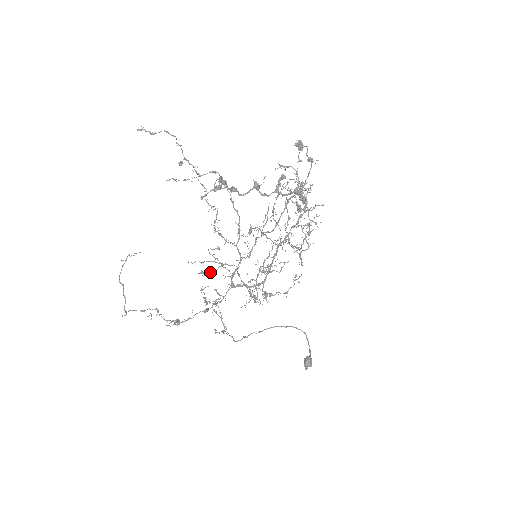
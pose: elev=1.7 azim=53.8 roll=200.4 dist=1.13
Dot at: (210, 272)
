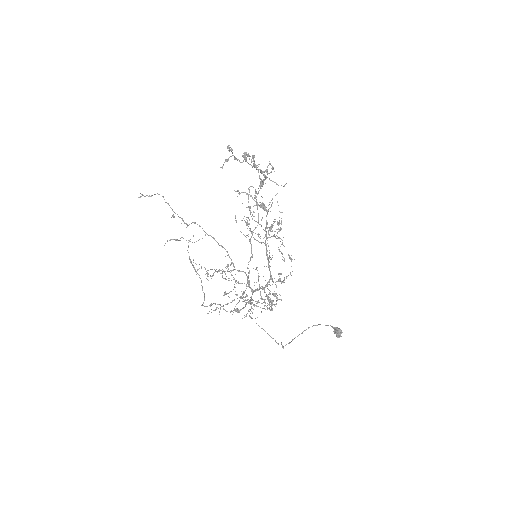
Dot at: occluded
